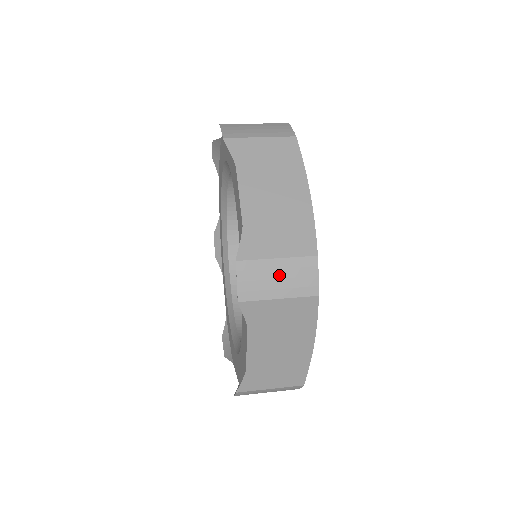
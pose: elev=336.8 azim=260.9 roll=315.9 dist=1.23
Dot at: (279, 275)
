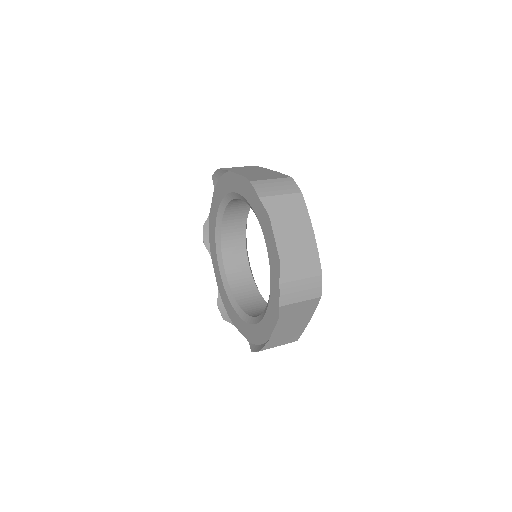
Dot at: (276, 185)
